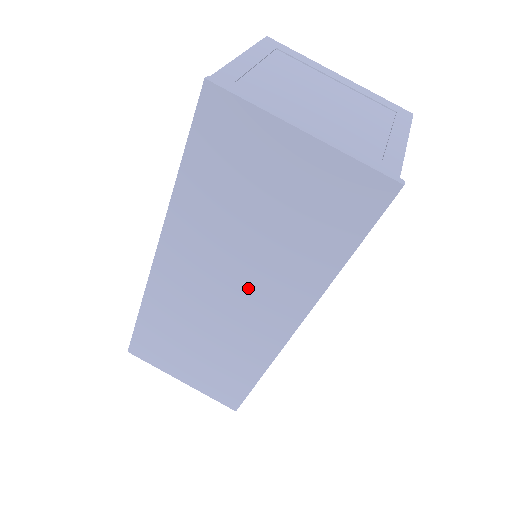
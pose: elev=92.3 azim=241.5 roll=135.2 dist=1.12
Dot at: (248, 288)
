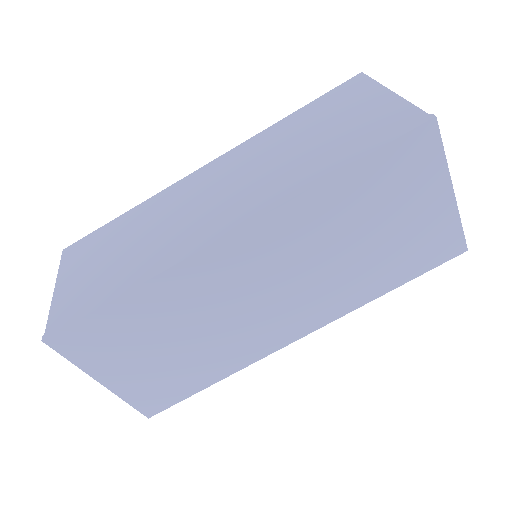
Dot at: (297, 293)
